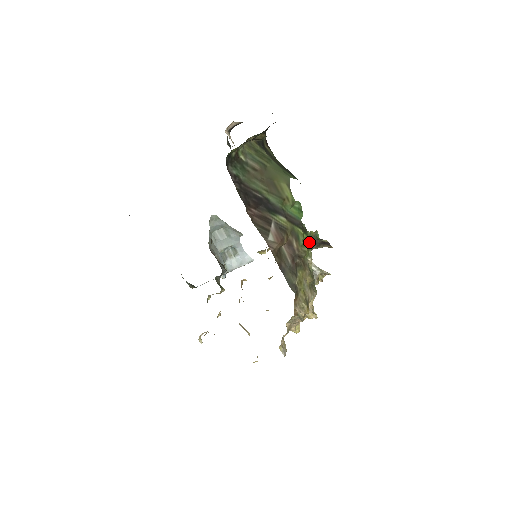
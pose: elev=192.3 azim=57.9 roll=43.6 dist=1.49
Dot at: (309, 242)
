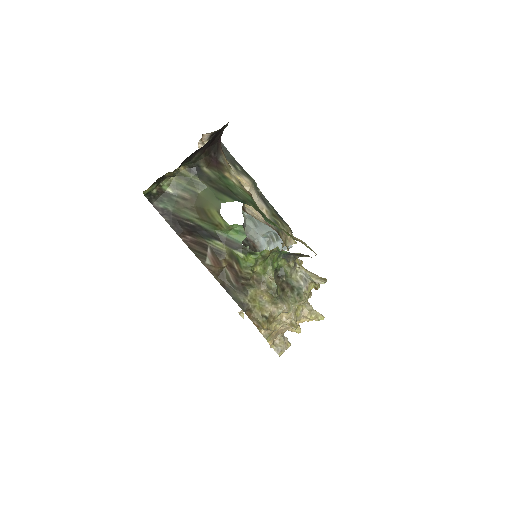
Dot at: (284, 253)
